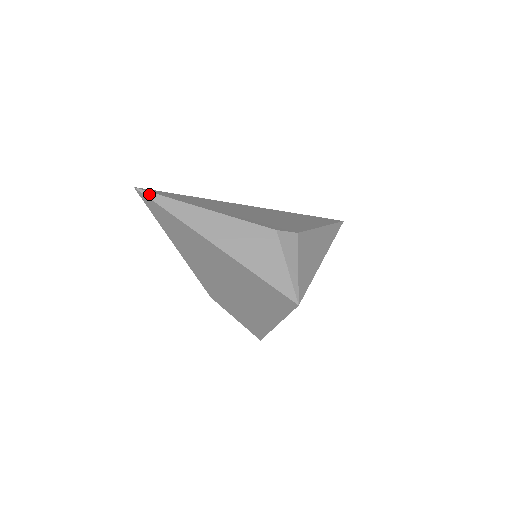
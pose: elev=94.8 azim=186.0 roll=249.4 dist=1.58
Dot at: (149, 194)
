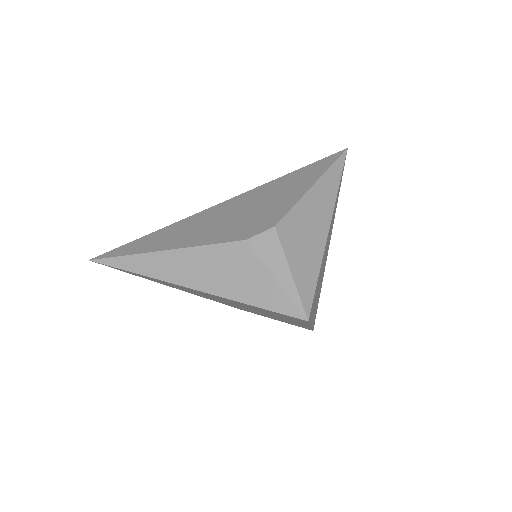
Dot at: (105, 261)
